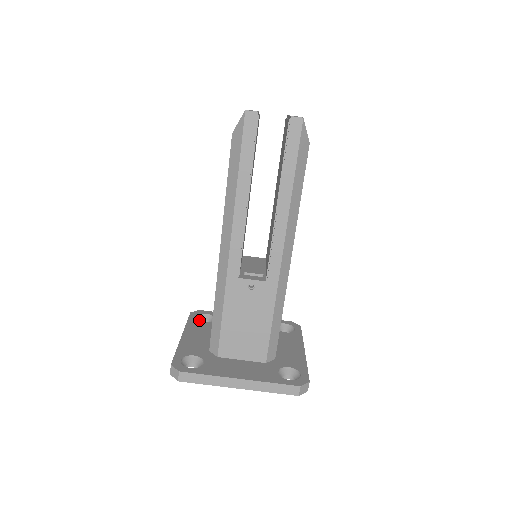
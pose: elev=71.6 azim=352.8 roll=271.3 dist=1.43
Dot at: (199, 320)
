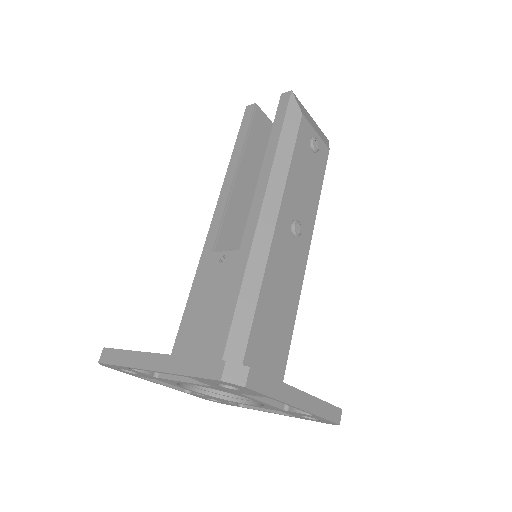
Dot at: occluded
